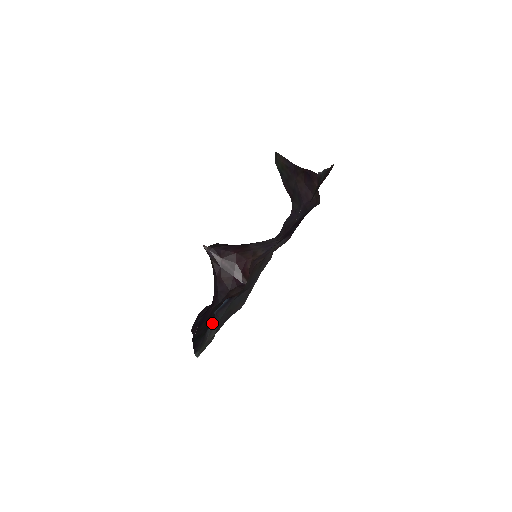
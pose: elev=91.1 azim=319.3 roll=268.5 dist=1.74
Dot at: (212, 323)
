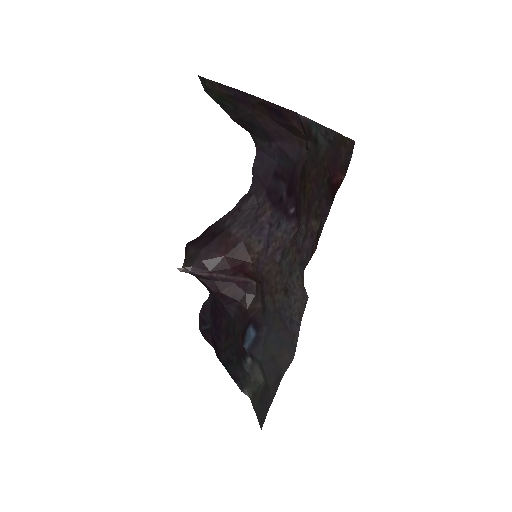
Dot at: (247, 358)
